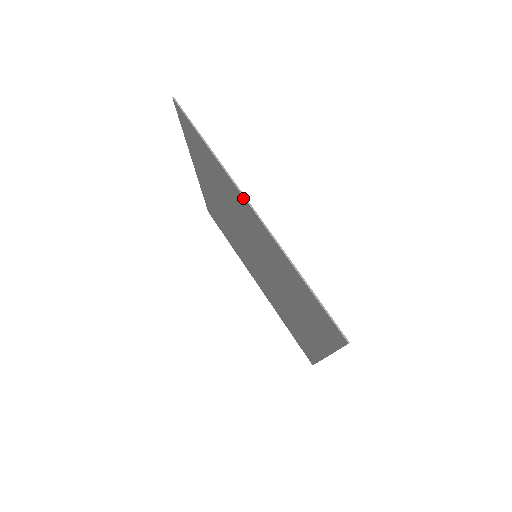
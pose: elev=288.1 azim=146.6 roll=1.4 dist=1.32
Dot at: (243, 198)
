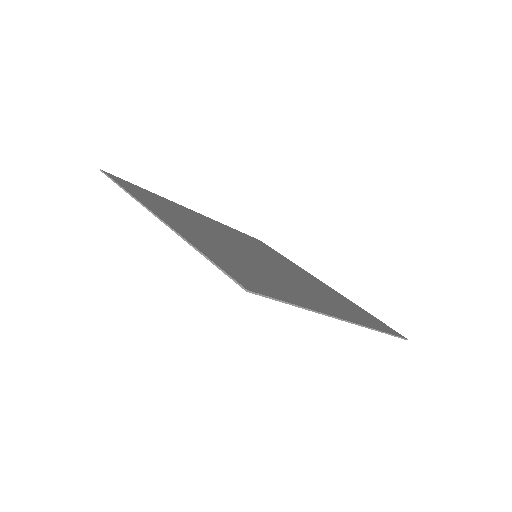
Dot at: (152, 212)
